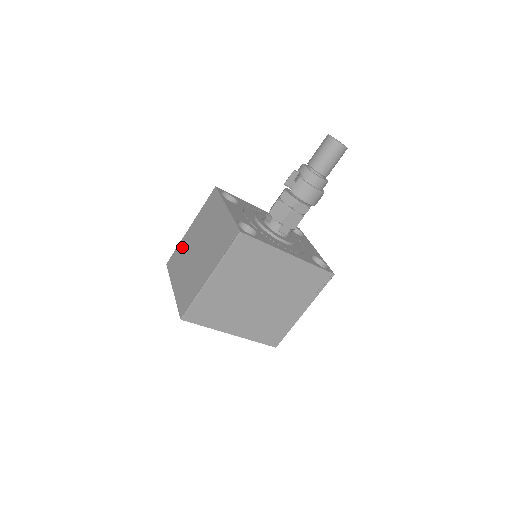
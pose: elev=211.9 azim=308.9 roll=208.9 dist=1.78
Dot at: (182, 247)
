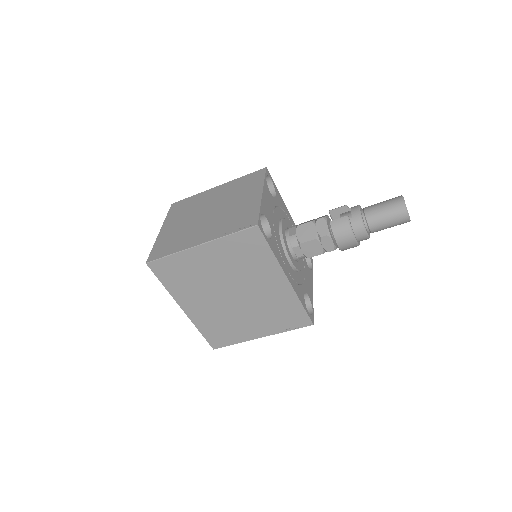
Dot at: (197, 199)
